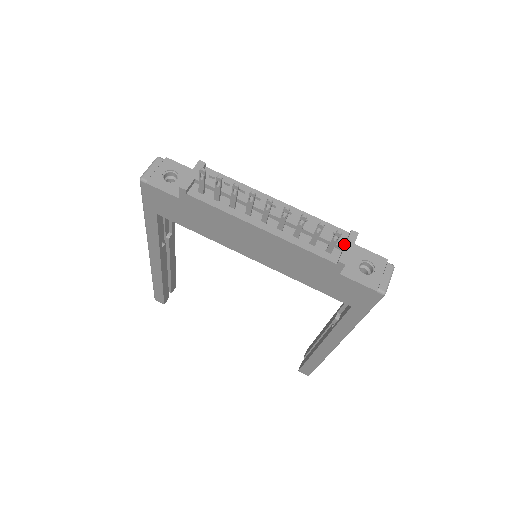
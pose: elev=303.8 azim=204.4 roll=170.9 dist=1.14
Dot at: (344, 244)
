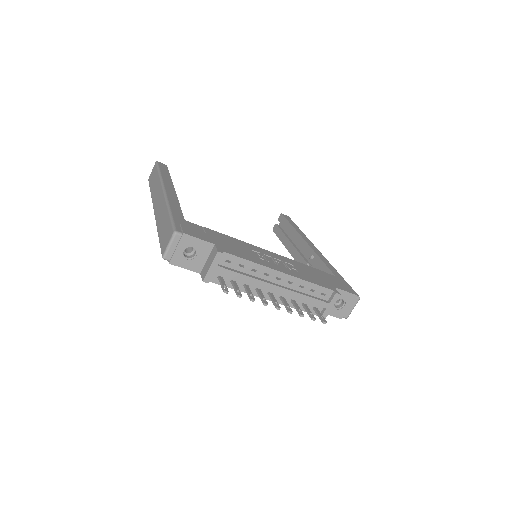
Dot at: (327, 305)
